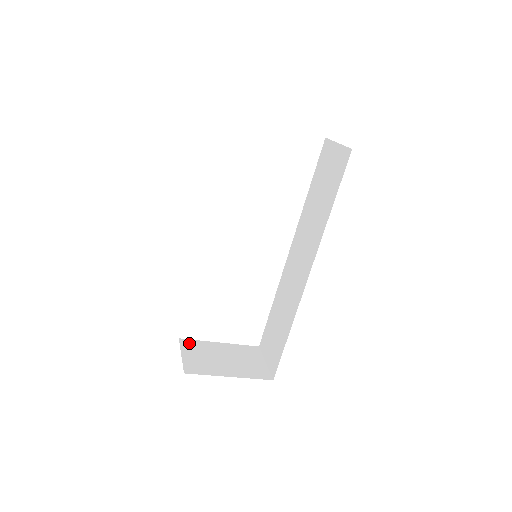
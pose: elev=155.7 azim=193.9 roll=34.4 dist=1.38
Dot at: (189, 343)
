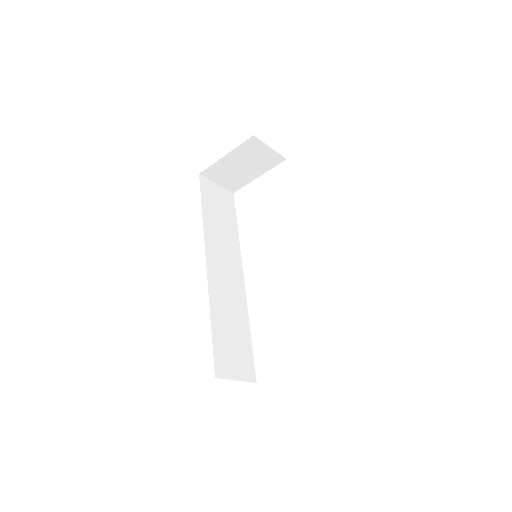
Dot at: occluded
